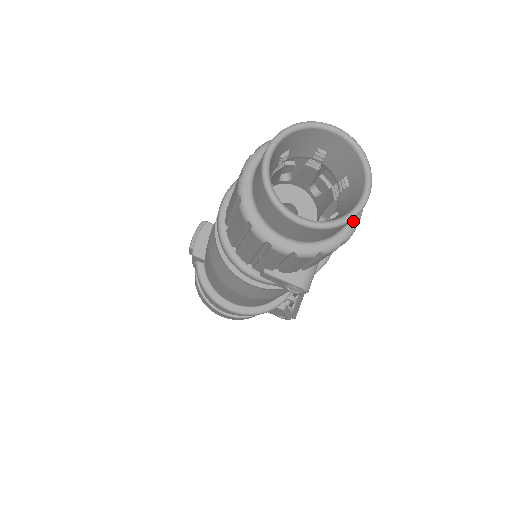
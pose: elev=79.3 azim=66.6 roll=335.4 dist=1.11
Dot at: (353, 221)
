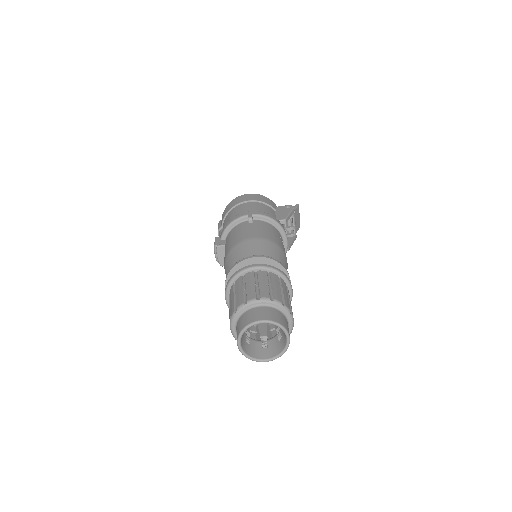
Dot at: (290, 326)
